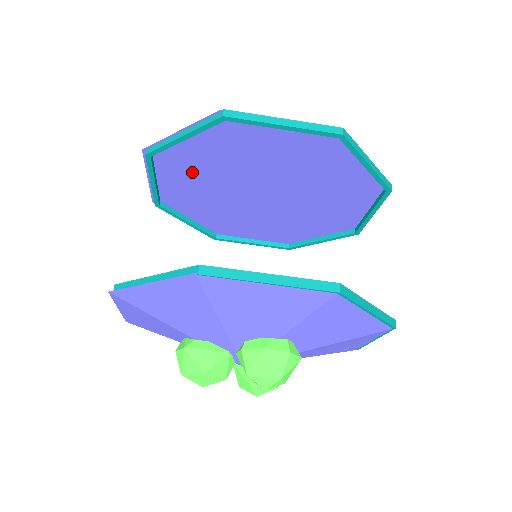
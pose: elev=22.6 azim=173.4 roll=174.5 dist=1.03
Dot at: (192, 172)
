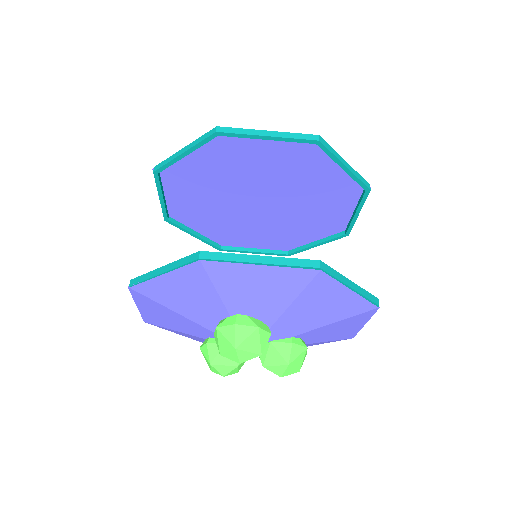
Dot at: (203, 215)
